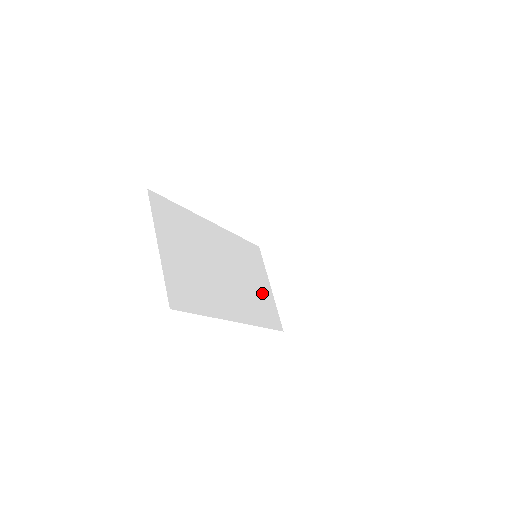
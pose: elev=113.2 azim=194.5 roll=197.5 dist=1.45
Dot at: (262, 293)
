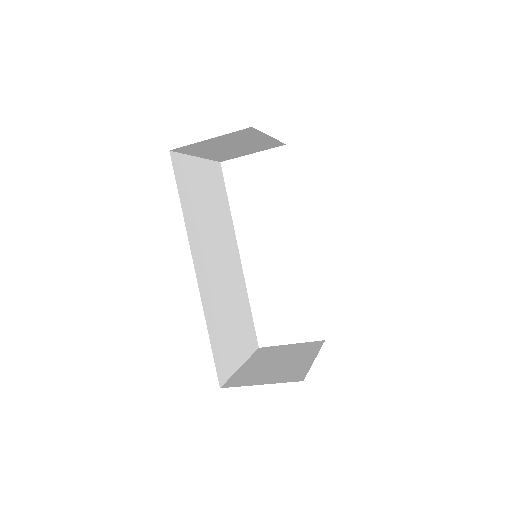
Dot at: (231, 340)
